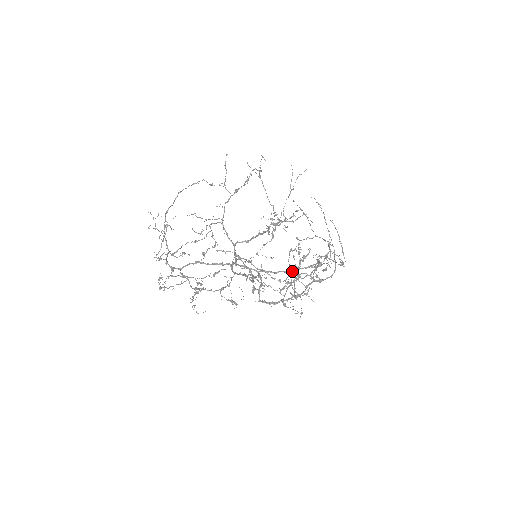
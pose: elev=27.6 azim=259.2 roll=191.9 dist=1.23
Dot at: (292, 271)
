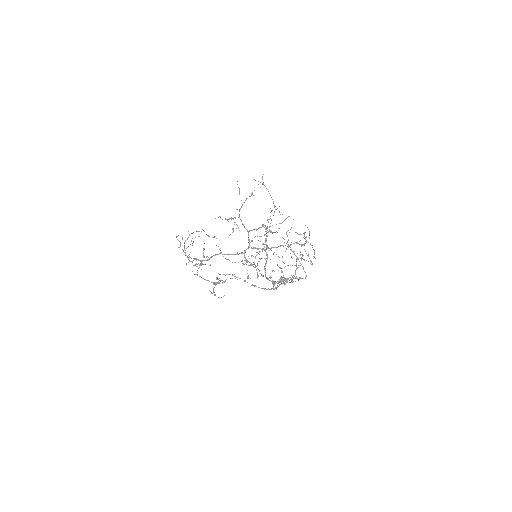
Dot at: (287, 246)
